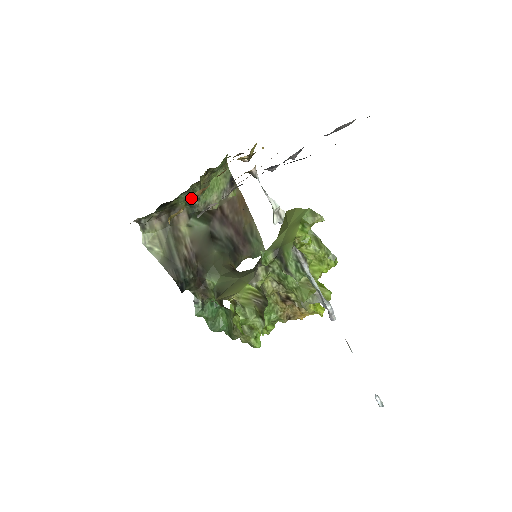
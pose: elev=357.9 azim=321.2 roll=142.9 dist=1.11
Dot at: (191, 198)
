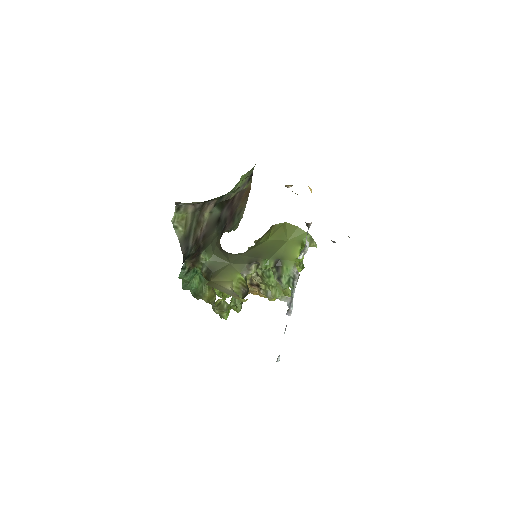
Dot at: occluded
